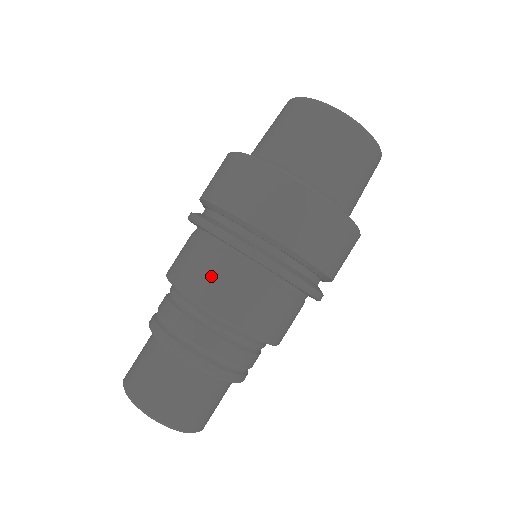
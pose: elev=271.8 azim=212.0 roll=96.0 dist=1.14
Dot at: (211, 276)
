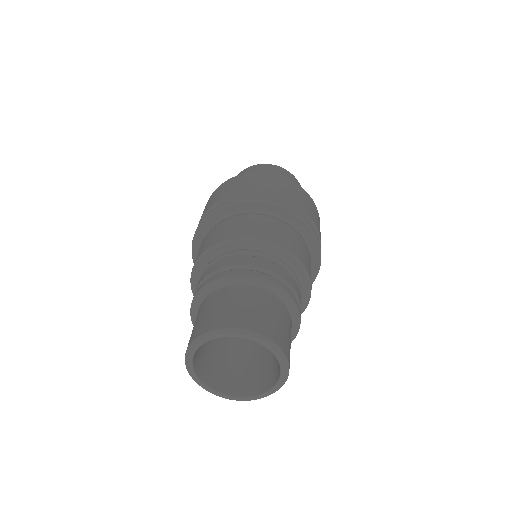
Dot at: (200, 249)
